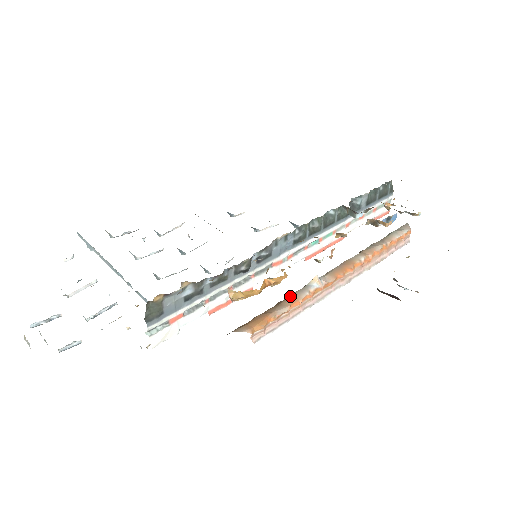
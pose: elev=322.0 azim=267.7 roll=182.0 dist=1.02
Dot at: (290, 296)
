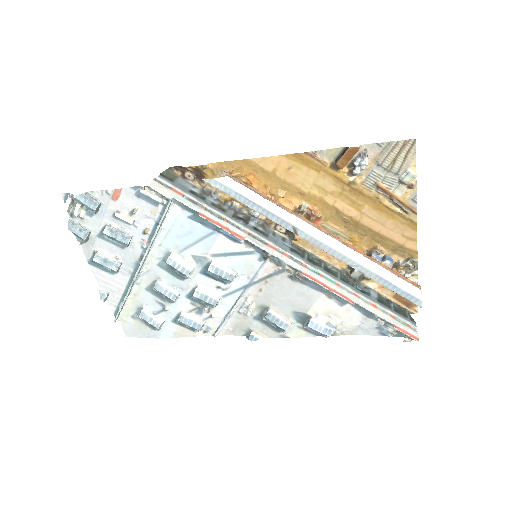
Dot at: occluded
